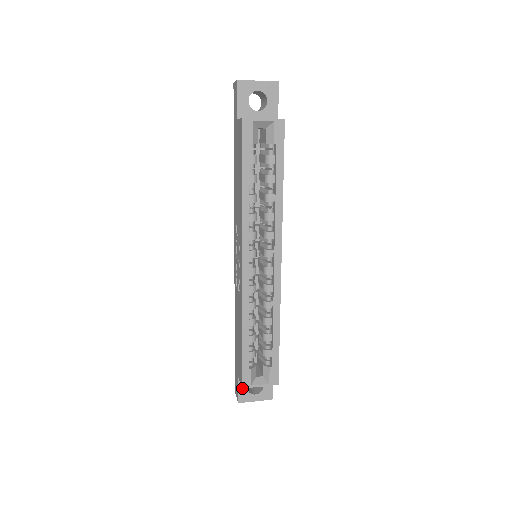
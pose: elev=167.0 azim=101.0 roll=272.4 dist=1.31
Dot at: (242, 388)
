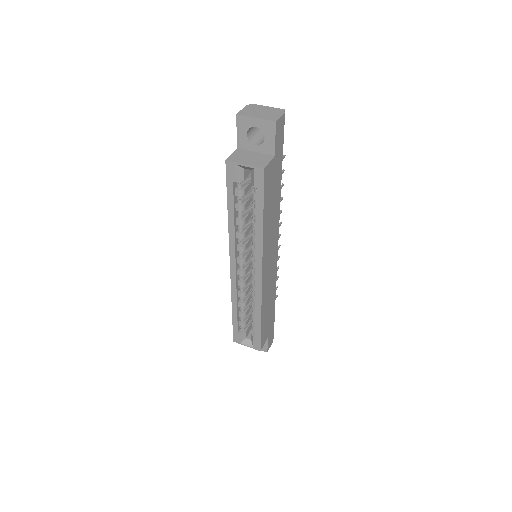
Dot at: (234, 341)
